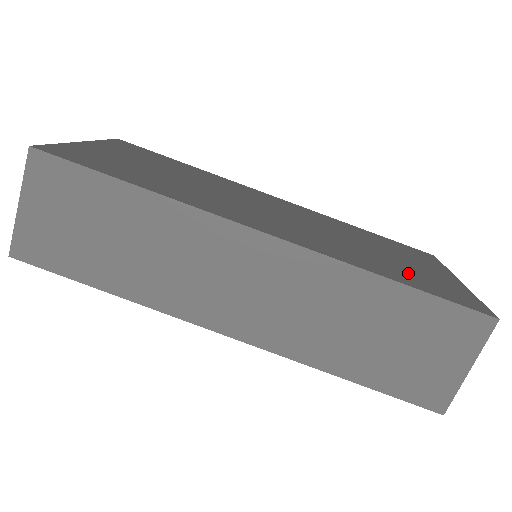
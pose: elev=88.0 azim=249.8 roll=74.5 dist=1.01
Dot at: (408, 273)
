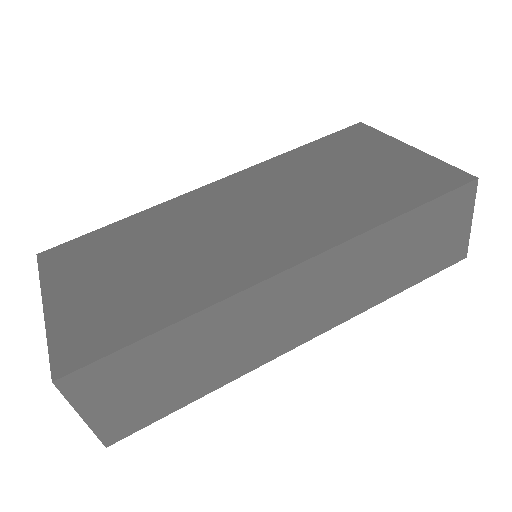
Dot at: (389, 187)
